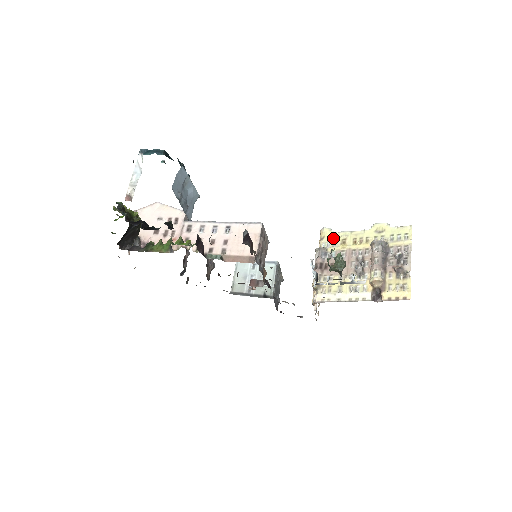
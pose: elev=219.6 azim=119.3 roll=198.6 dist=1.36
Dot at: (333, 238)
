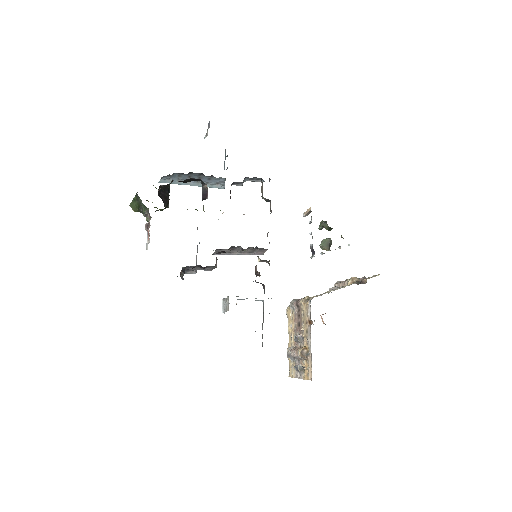
Dot at: occluded
